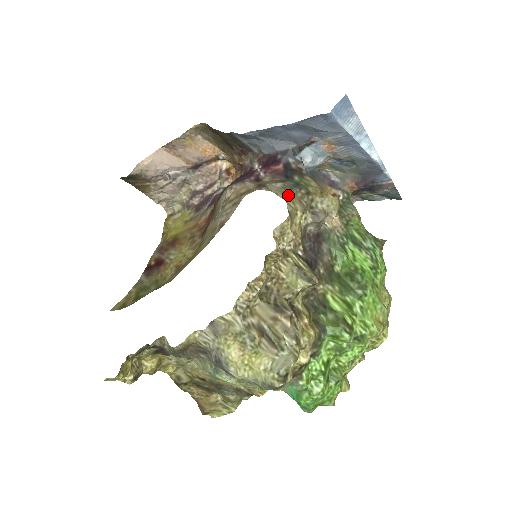
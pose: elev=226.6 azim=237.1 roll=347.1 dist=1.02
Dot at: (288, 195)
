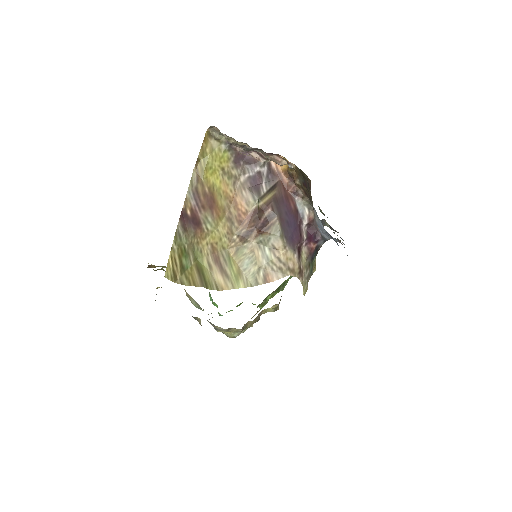
Dot at: (306, 290)
